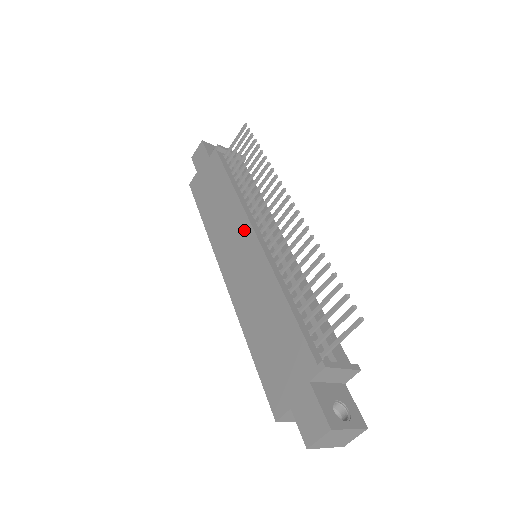
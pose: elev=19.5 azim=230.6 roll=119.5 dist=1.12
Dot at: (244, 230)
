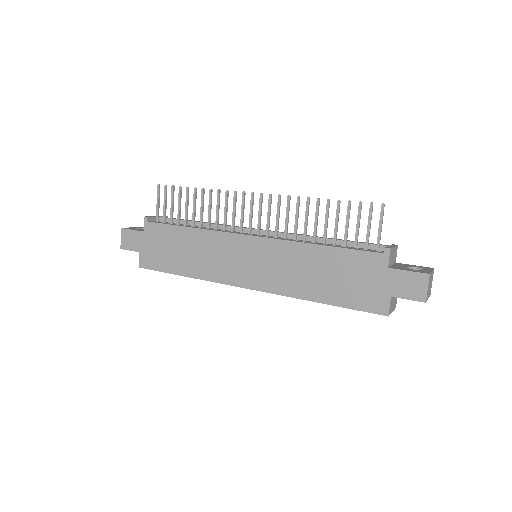
Dot at: (236, 243)
